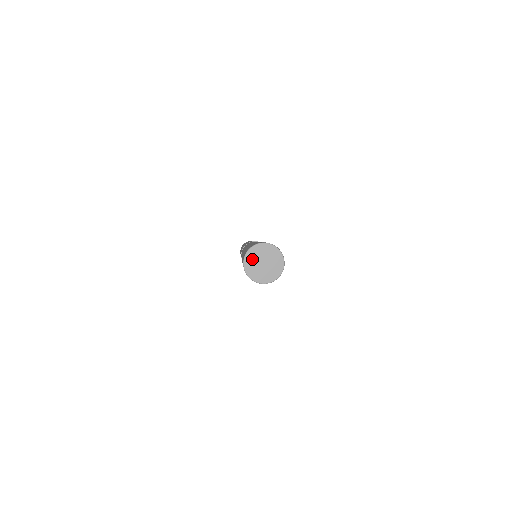
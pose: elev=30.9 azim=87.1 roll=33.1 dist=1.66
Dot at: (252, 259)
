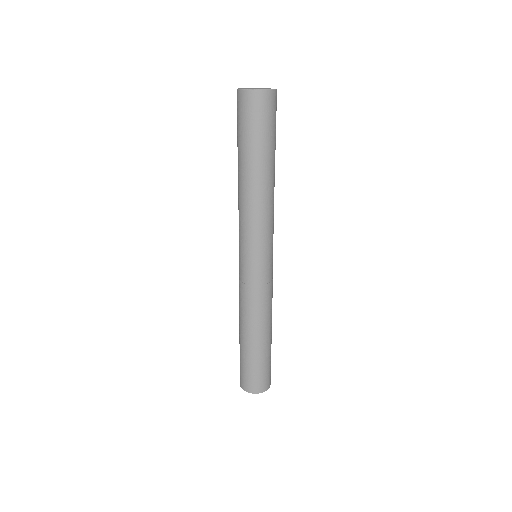
Dot at: occluded
